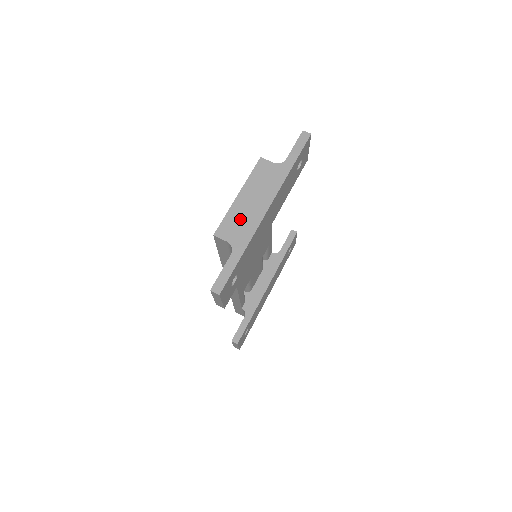
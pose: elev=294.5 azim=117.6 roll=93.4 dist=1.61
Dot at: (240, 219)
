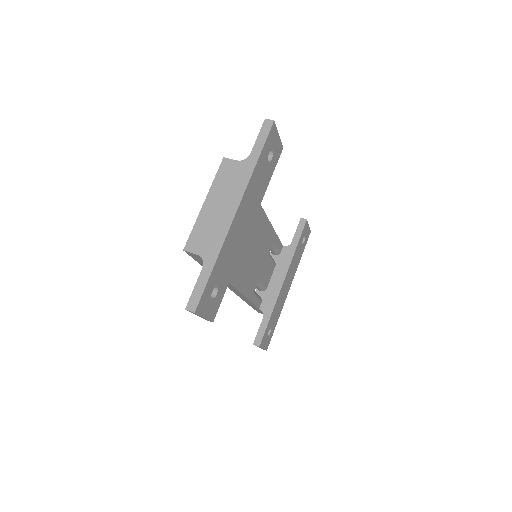
Dot at: (208, 228)
